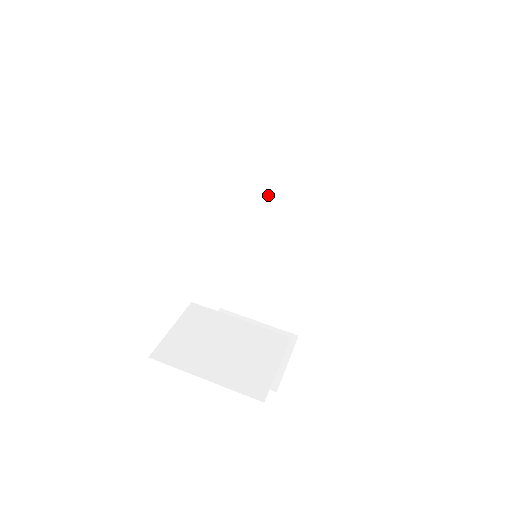
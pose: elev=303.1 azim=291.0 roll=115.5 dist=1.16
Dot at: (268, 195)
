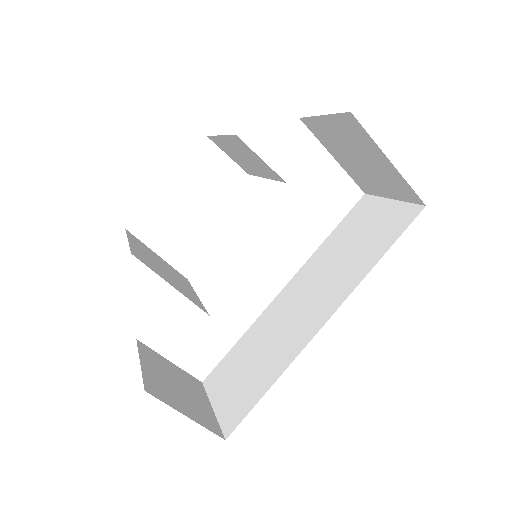
Dot at: (315, 276)
